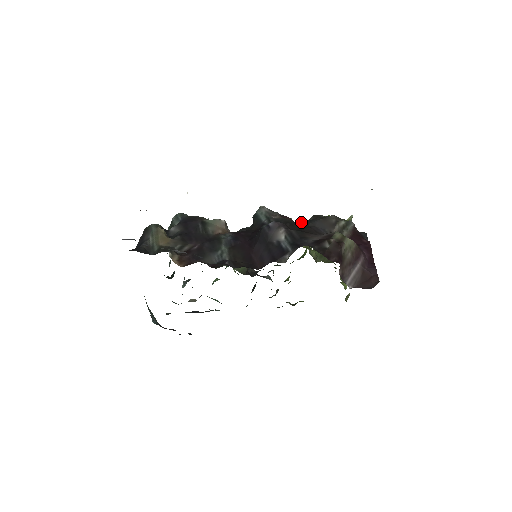
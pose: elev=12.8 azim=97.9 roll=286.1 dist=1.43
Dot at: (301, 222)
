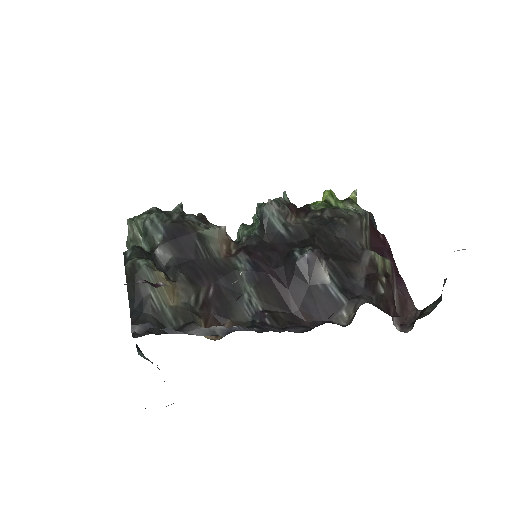
Dot at: (325, 229)
